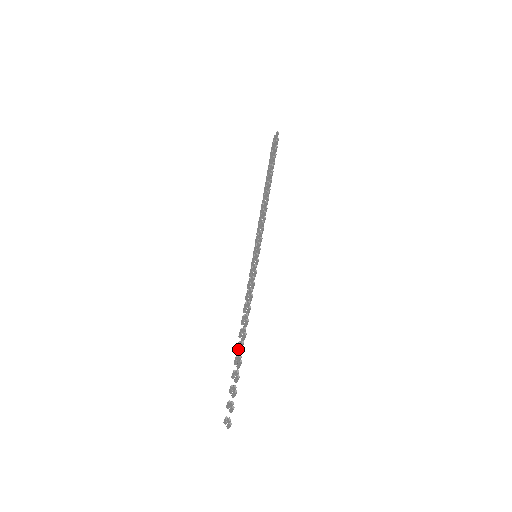
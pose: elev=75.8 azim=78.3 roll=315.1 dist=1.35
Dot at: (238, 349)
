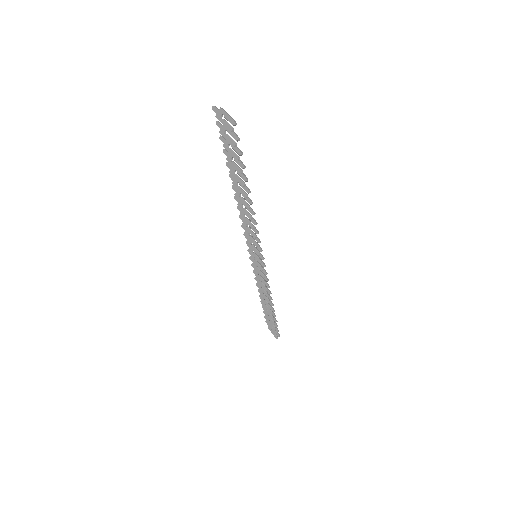
Dot at: (242, 191)
